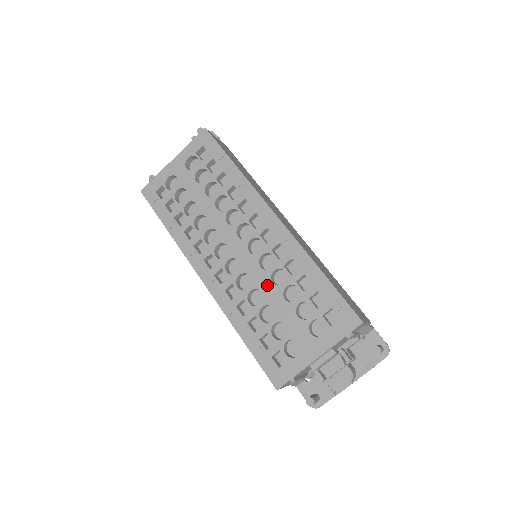
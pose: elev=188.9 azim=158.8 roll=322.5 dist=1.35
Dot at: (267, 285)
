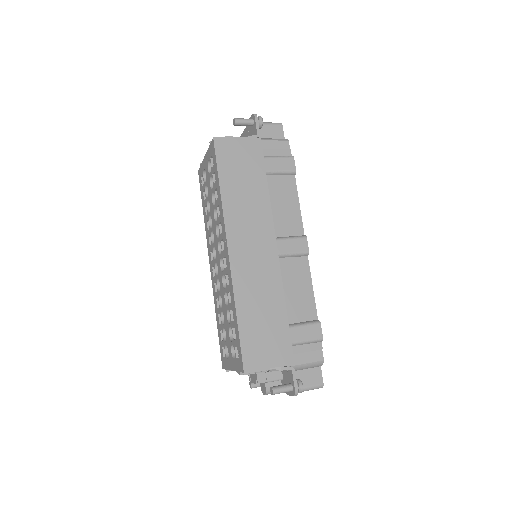
Dot at: (223, 299)
